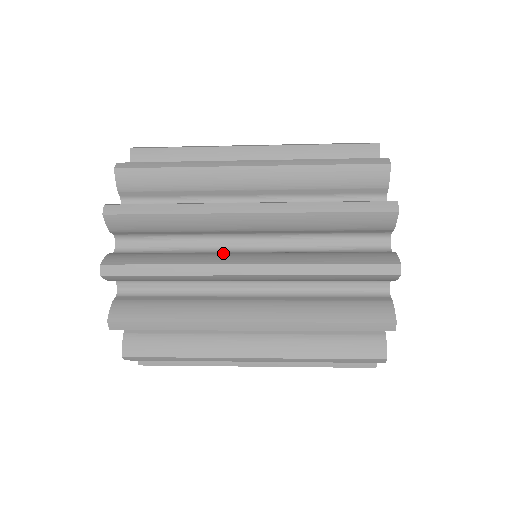
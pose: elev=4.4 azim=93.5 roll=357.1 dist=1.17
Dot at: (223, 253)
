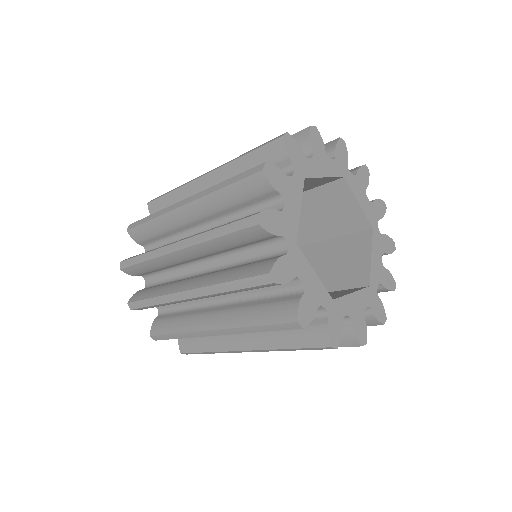
Dot at: (182, 281)
